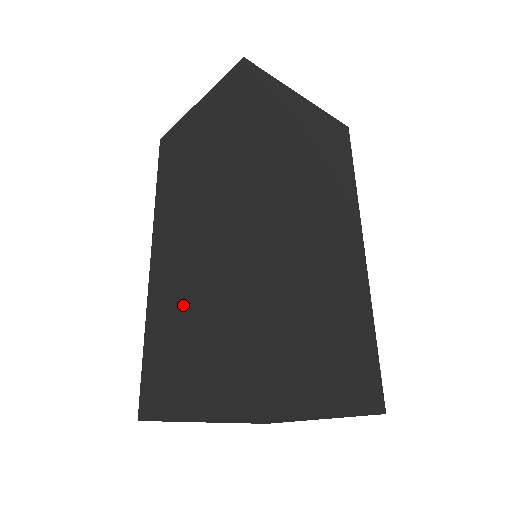
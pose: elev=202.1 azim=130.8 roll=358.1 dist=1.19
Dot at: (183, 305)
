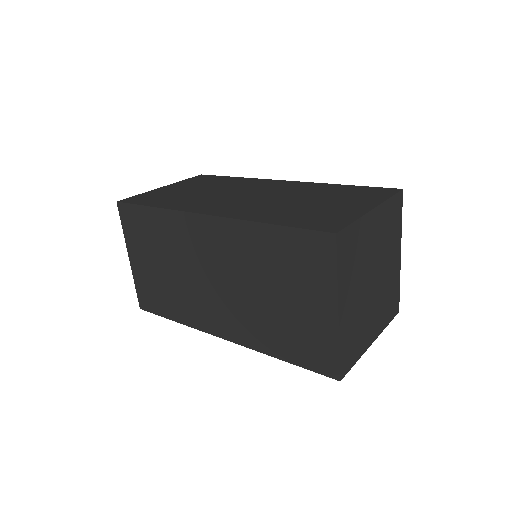
Dot at: (291, 202)
